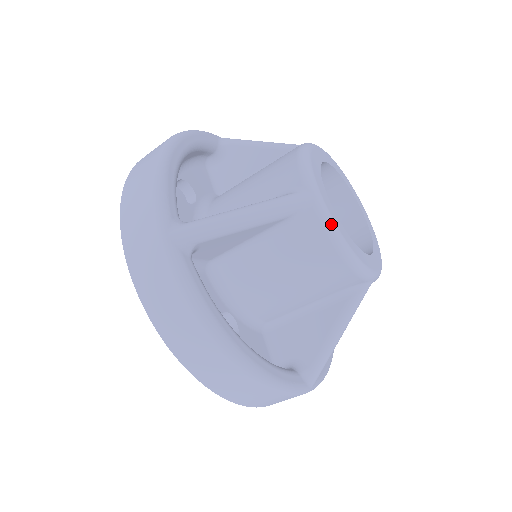
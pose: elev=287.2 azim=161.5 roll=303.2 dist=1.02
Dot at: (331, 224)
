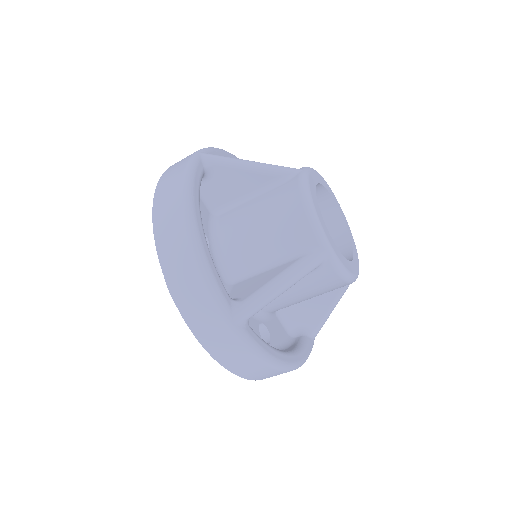
Dot at: (306, 183)
